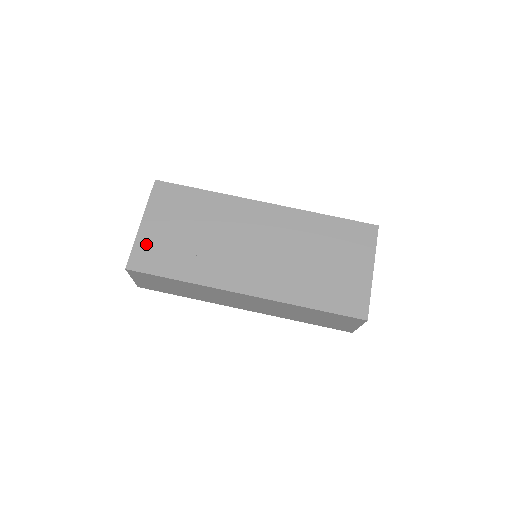
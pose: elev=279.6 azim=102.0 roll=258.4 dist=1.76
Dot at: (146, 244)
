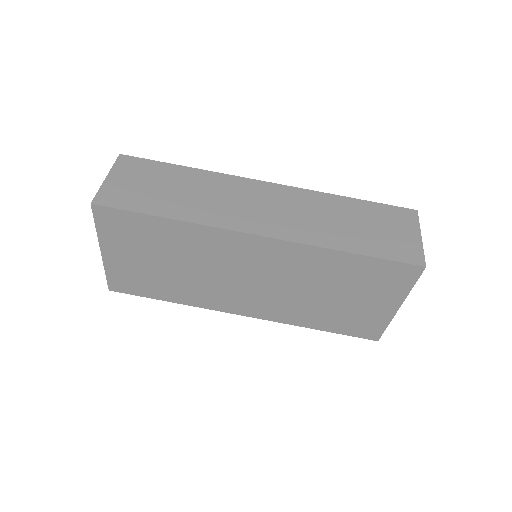
Dot at: (119, 272)
